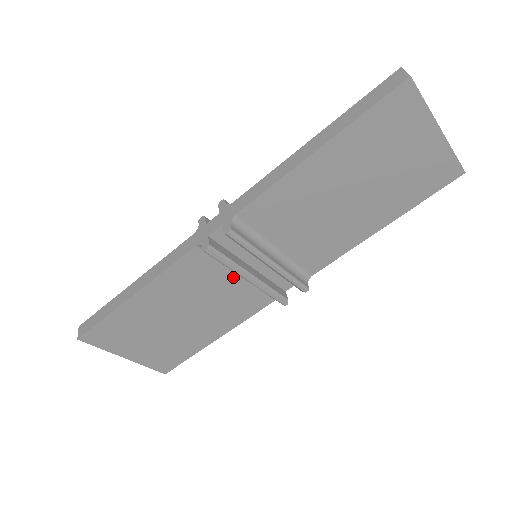
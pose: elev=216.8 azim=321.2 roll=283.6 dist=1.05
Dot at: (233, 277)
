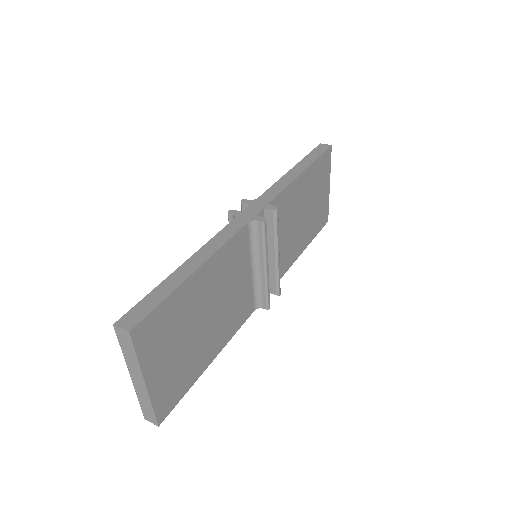
Dot at: (248, 270)
